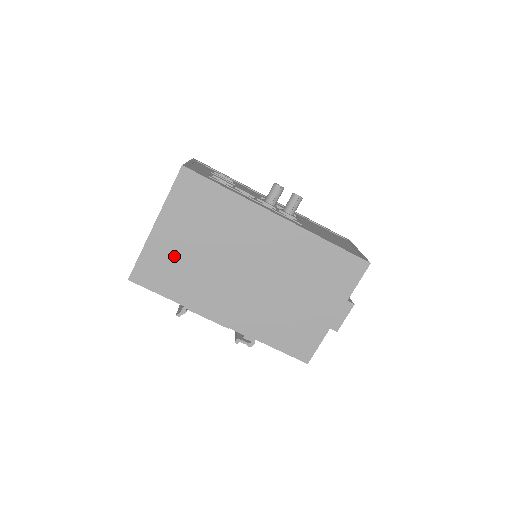
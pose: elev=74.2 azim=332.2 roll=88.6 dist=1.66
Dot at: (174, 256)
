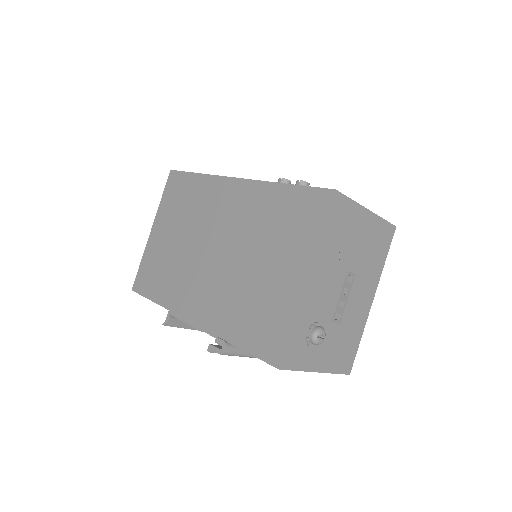
Dot at: (161, 255)
